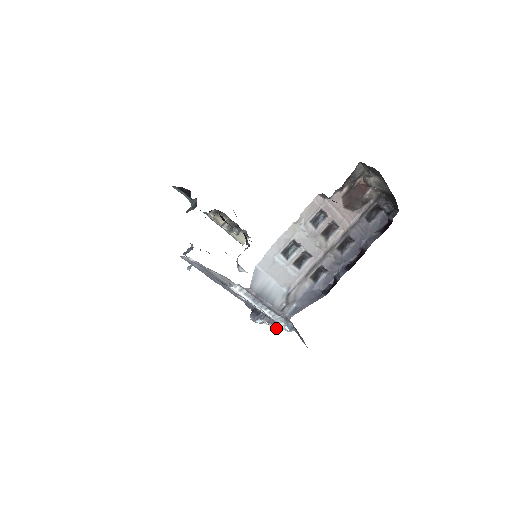
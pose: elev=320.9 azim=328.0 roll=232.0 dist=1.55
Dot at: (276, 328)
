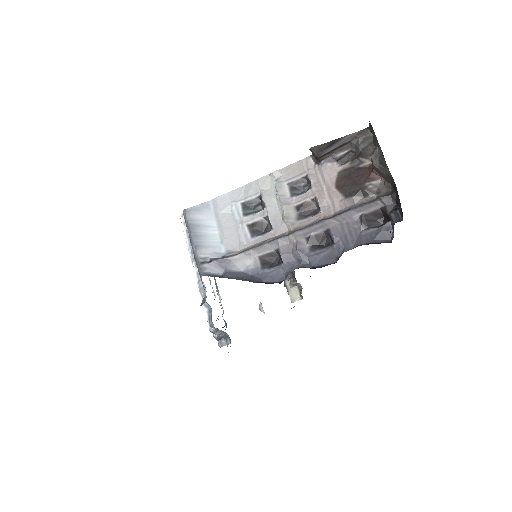
Dot at: occluded
